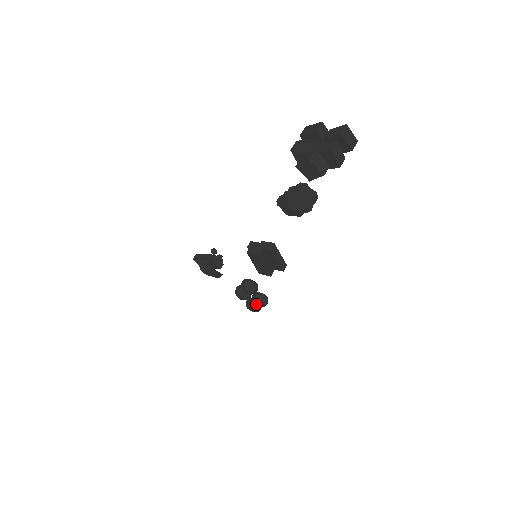
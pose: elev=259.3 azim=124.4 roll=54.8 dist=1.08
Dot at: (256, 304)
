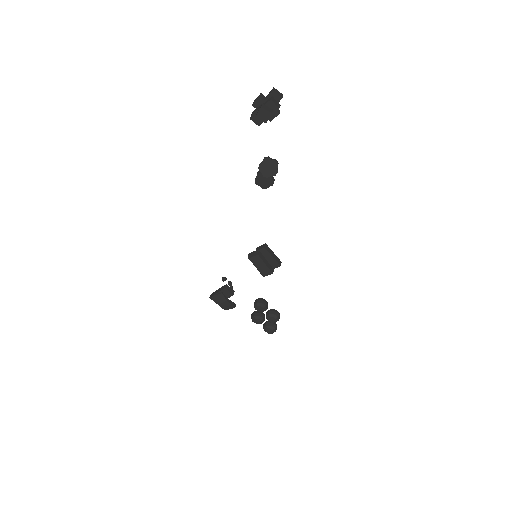
Dot at: (271, 320)
